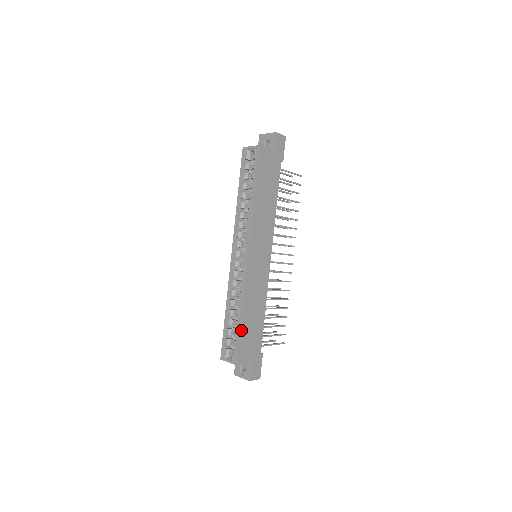
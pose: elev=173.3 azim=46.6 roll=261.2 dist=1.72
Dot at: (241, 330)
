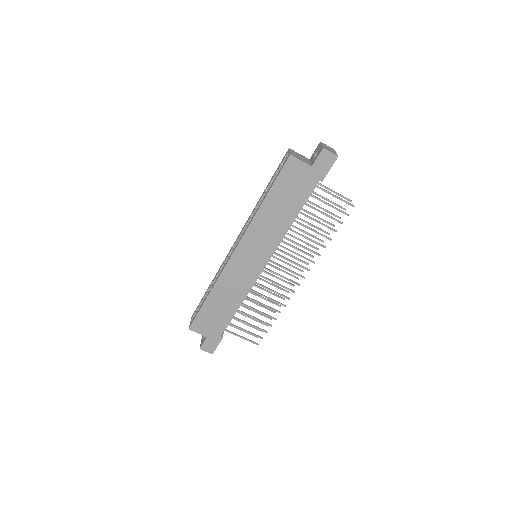
Dot at: (204, 306)
